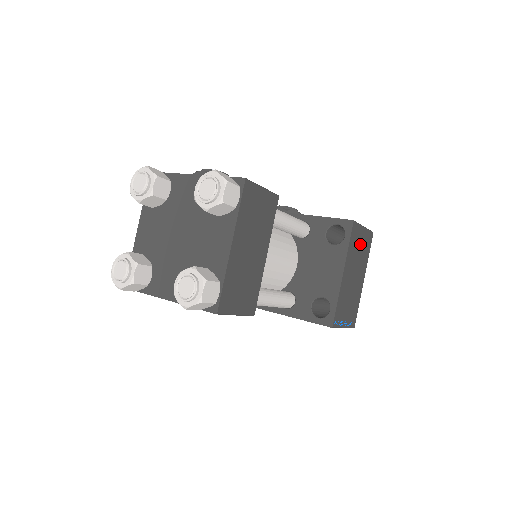
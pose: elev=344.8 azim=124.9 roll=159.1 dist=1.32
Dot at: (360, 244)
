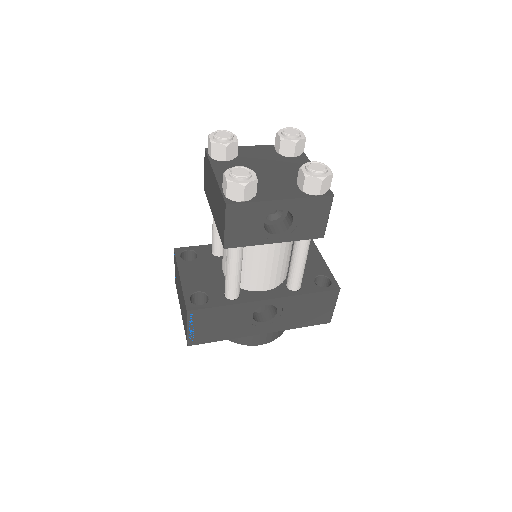
Dot at: occluded
